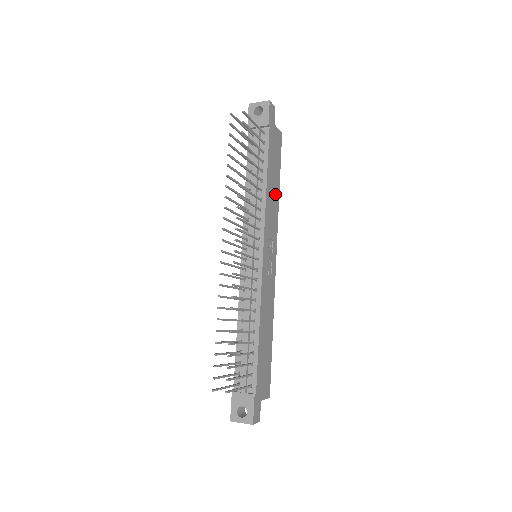
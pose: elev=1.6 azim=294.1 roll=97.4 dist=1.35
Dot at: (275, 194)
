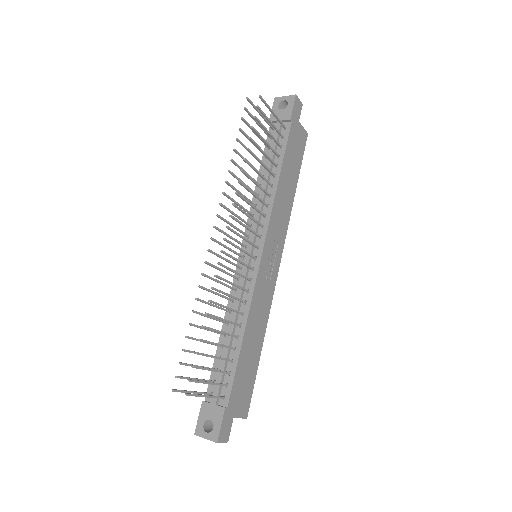
Dot at: (289, 194)
